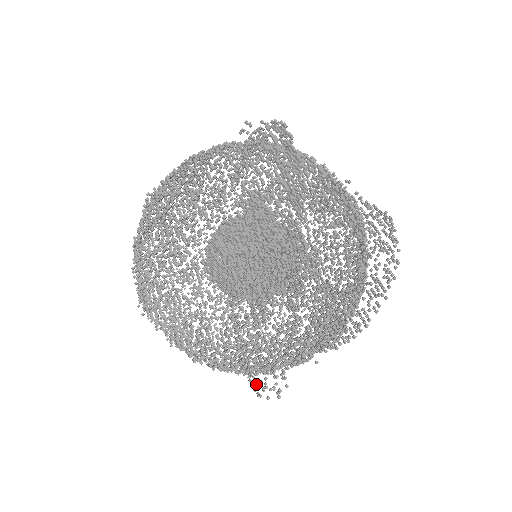
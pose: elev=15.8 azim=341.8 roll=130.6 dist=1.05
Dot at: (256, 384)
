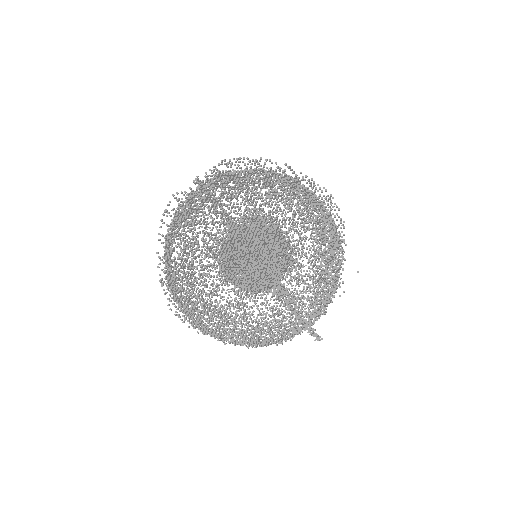
Dot at: occluded
